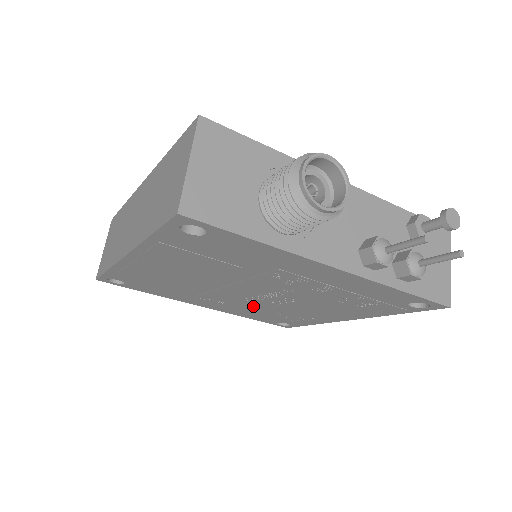
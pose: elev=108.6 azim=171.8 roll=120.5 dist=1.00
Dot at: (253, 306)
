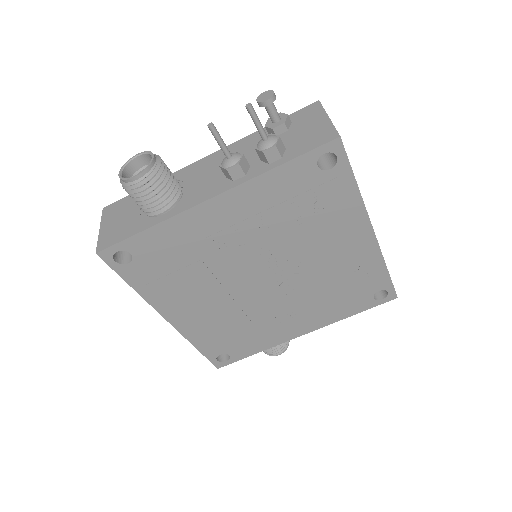
Dot at: (309, 295)
